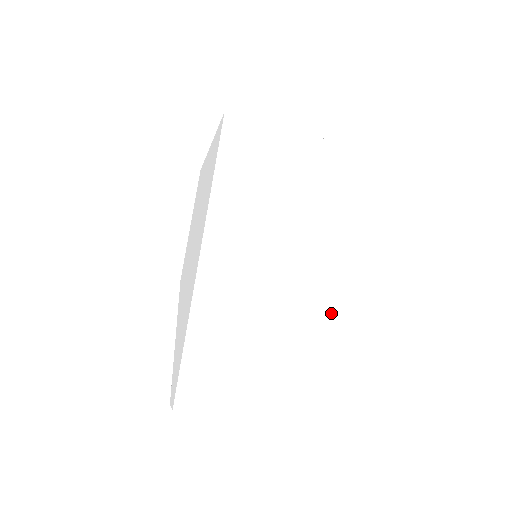
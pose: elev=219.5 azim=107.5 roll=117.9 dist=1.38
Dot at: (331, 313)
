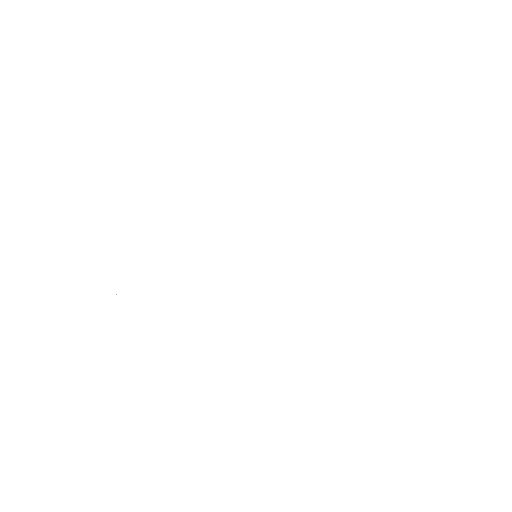
Dot at: (347, 344)
